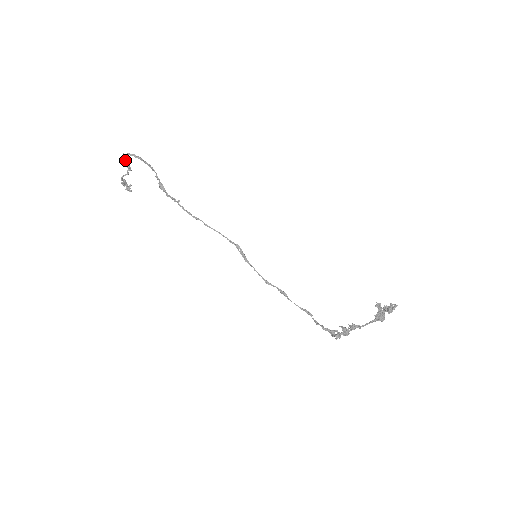
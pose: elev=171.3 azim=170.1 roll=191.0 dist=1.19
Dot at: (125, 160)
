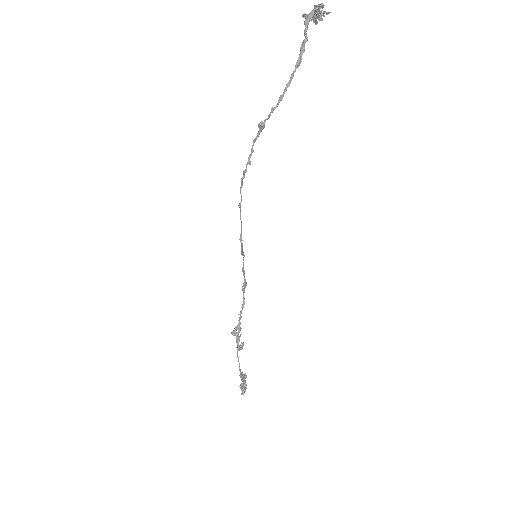
Dot at: (314, 13)
